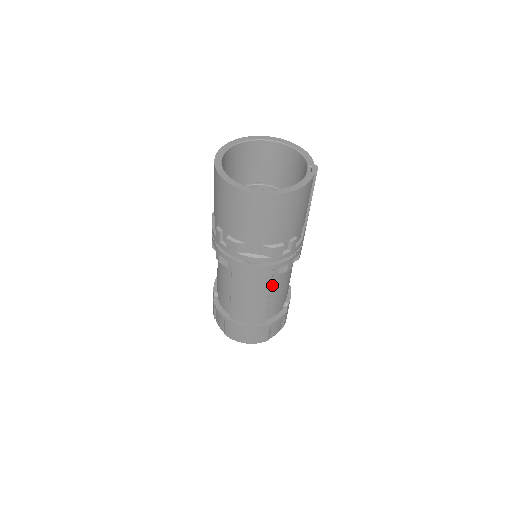
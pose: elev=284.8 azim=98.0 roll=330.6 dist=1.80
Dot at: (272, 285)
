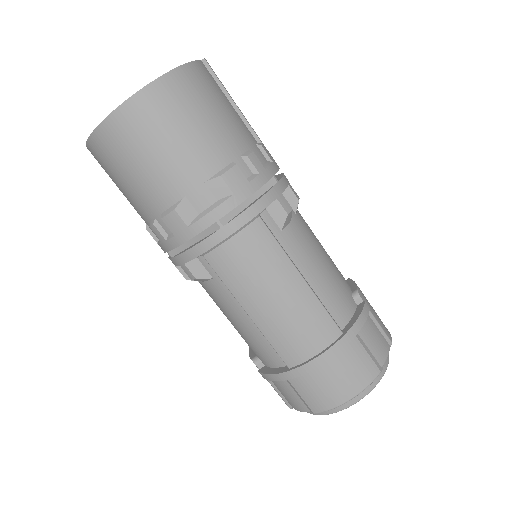
Dot at: (290, 255)
